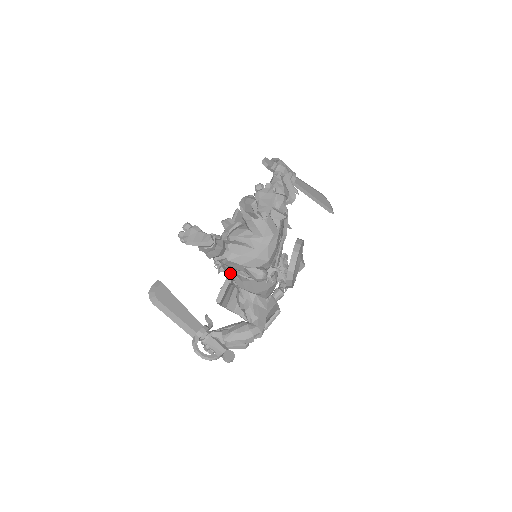
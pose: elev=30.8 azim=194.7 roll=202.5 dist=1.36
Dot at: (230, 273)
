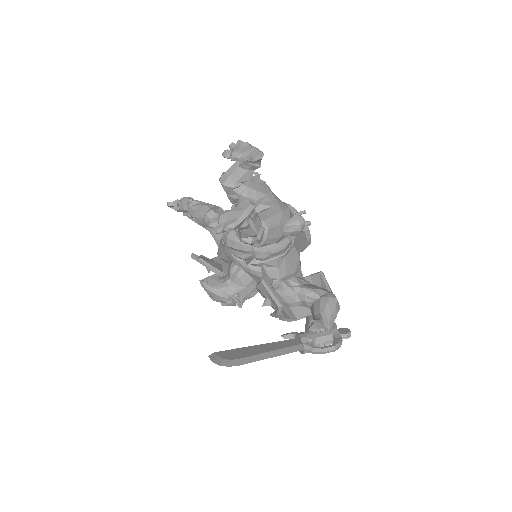
Dot at: (265, 268)
